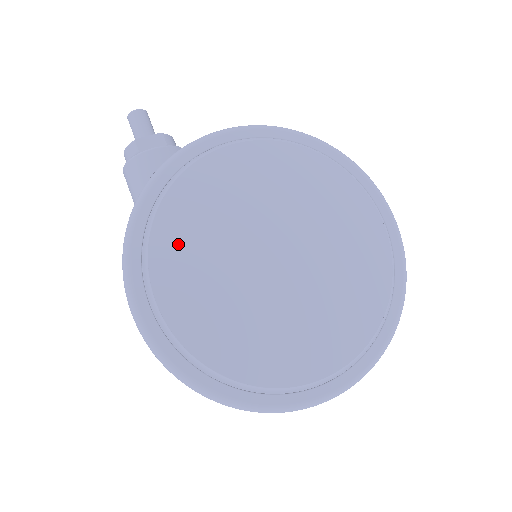
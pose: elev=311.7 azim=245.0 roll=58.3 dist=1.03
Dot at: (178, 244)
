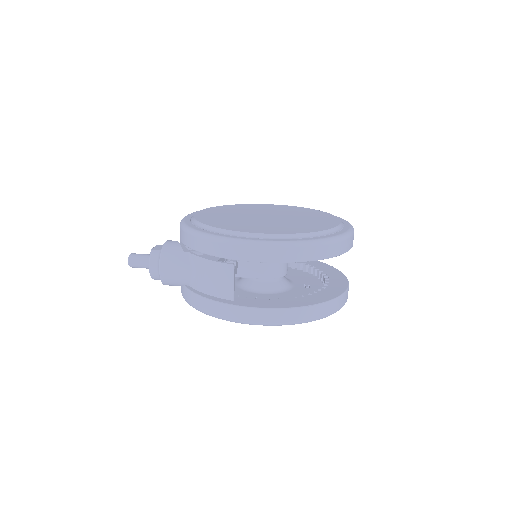
Dot at: (234, 226)
